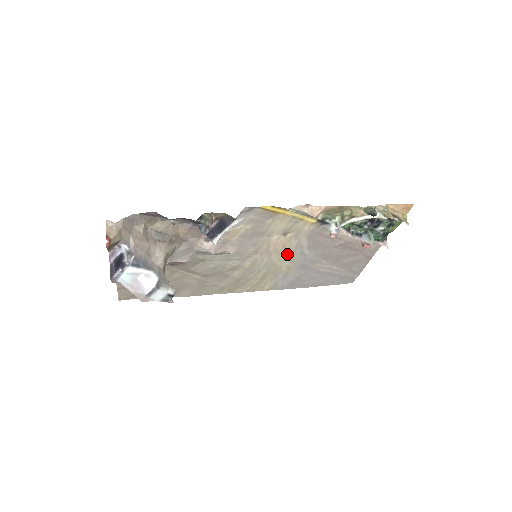
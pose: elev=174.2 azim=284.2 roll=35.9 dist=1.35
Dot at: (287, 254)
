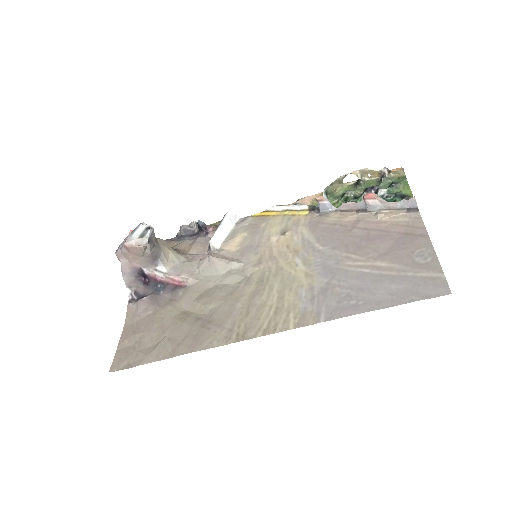
Dot at: (297, 256)
